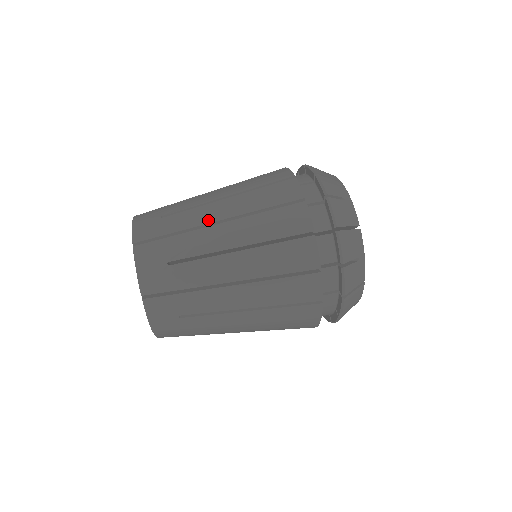
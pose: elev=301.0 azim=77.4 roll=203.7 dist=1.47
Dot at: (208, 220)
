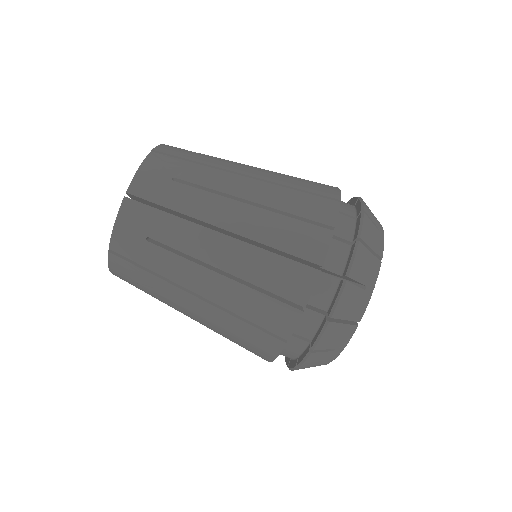
Dot at: (236, 170)
